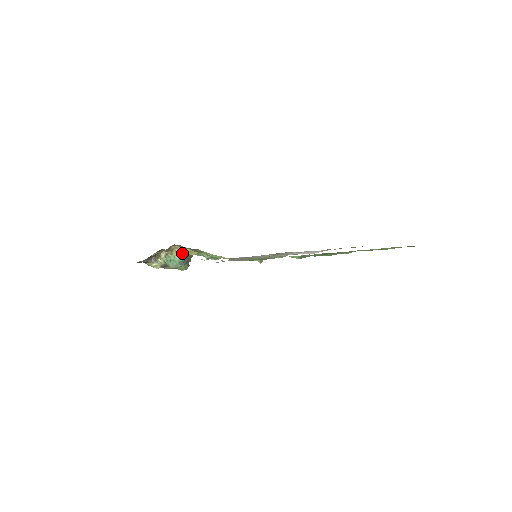
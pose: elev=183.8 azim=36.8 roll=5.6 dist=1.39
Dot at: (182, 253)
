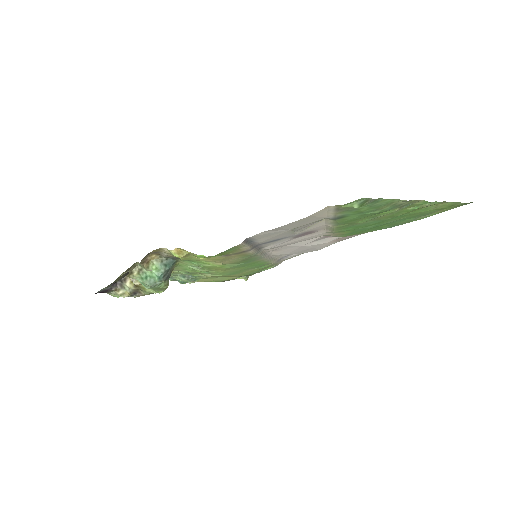
Dot at: (161, 265)
